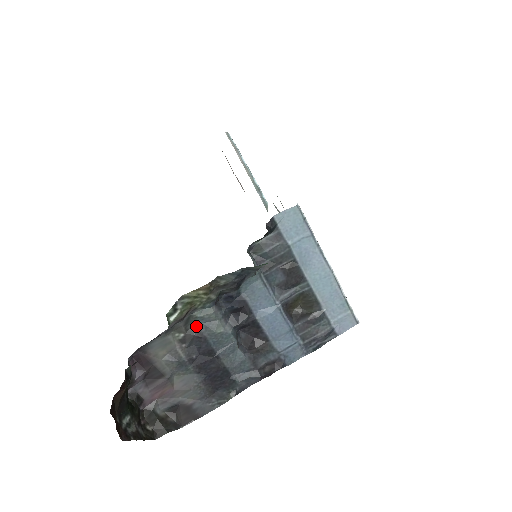
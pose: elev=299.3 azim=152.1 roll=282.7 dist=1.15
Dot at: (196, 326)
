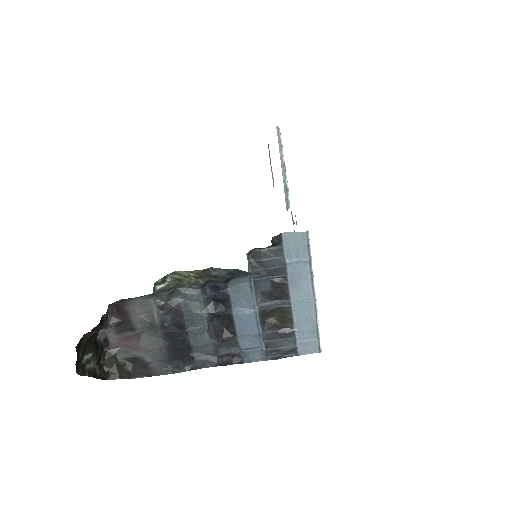
Dot at: (178, 300)
